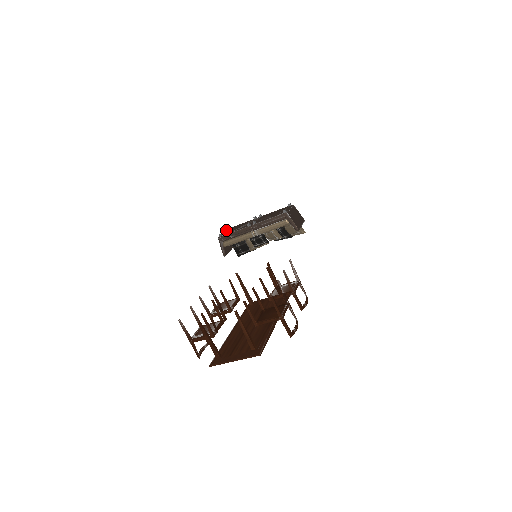
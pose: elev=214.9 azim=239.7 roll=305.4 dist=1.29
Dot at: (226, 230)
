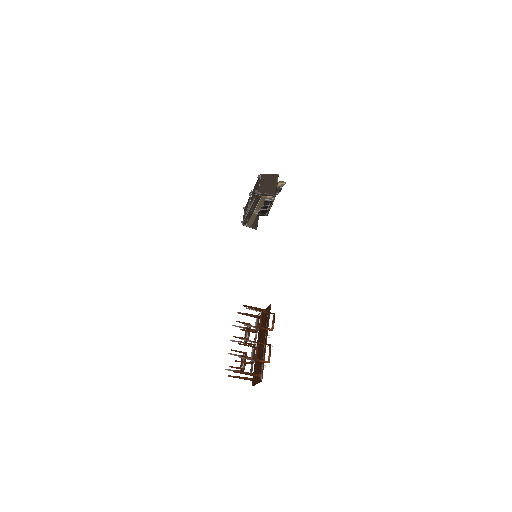
Dot at: (244, 211)
